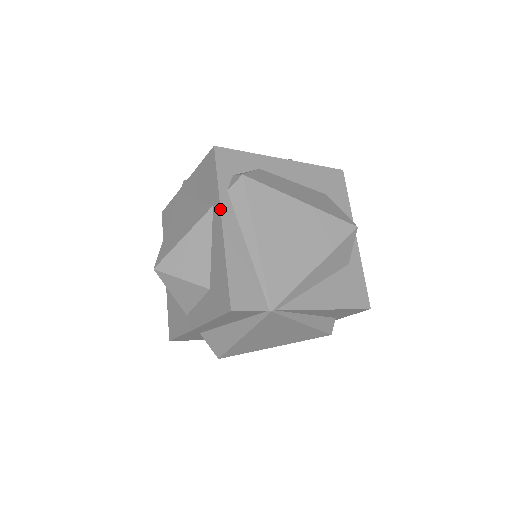
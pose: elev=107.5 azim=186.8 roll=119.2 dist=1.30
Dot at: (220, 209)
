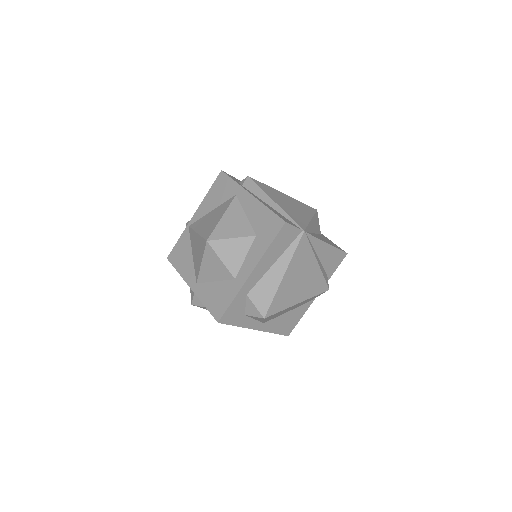
Dot at: (245, 189)
